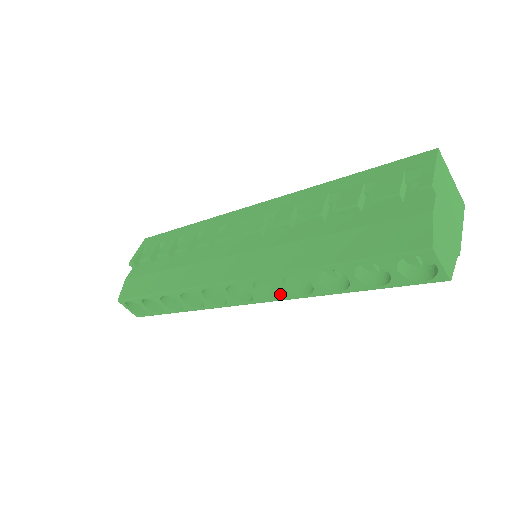
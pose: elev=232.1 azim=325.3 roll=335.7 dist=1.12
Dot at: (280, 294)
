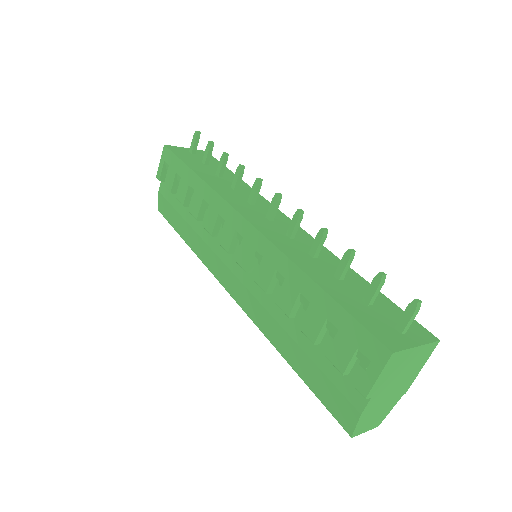
Dot at: occluded
